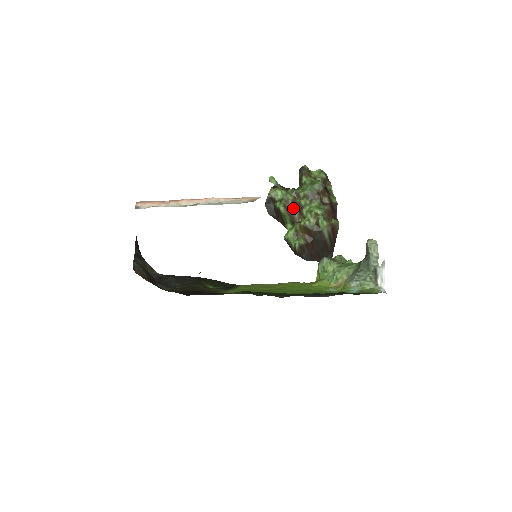
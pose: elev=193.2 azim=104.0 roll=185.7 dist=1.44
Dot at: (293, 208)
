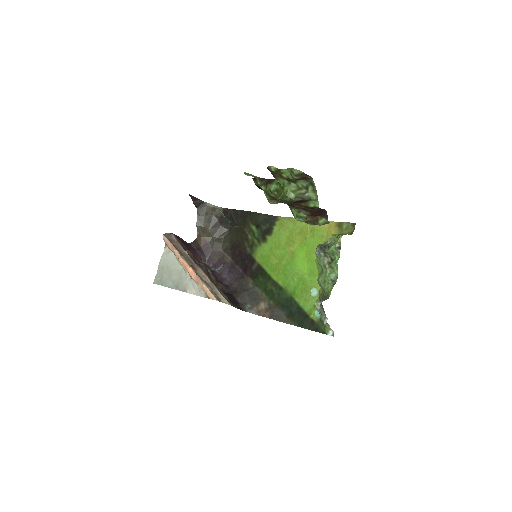
Dot at: occluded
